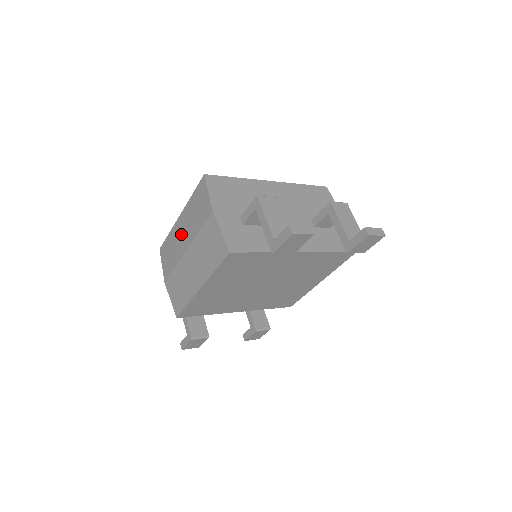
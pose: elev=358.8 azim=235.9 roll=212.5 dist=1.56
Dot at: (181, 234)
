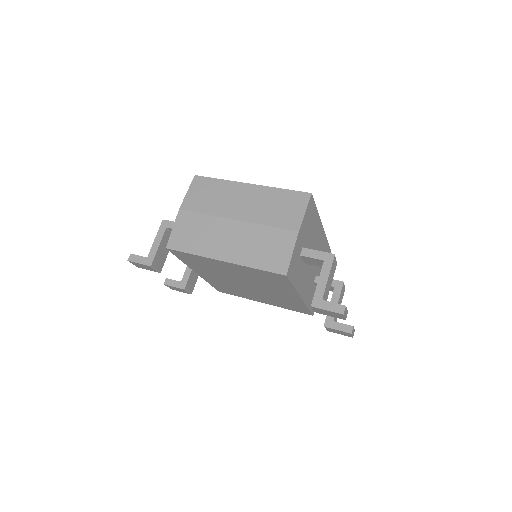
Dot at: (240, 200)
